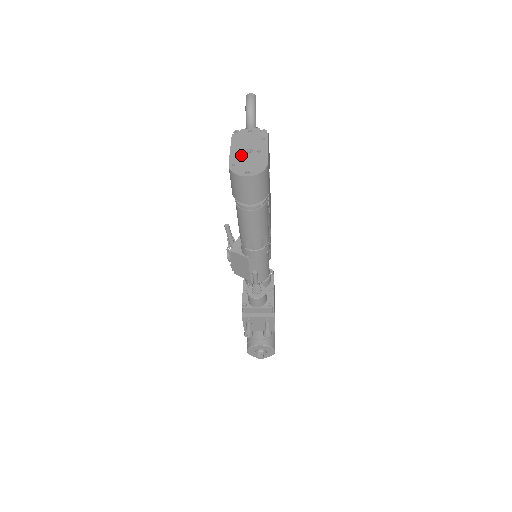
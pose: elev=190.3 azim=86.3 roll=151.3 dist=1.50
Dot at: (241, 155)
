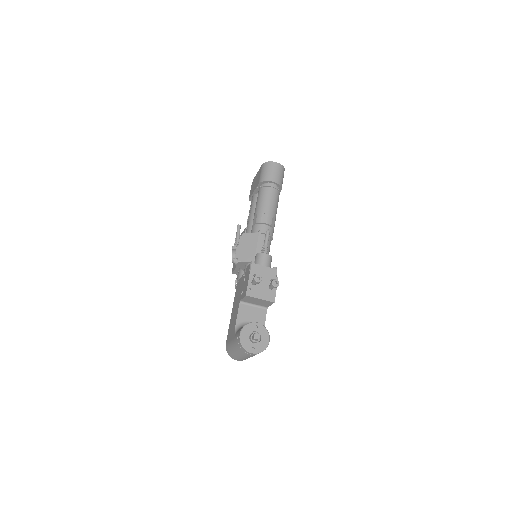
Dot at: occluded
